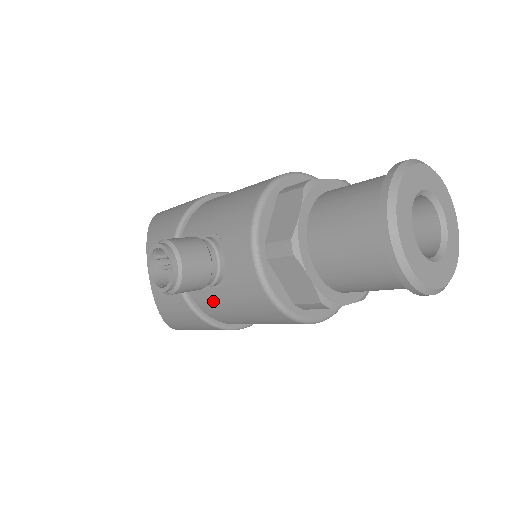
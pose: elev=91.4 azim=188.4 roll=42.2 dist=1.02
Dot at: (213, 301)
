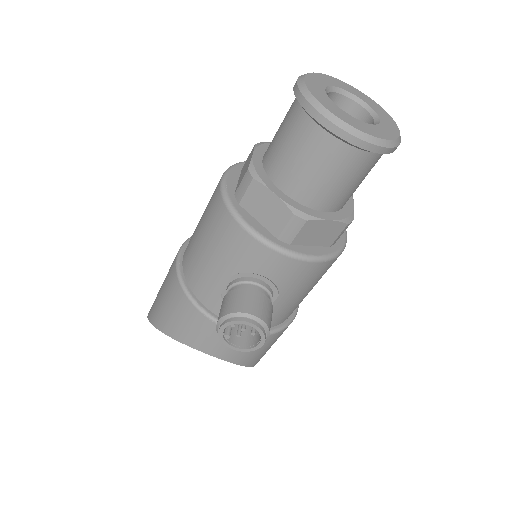
Dot at: (279, 312)
